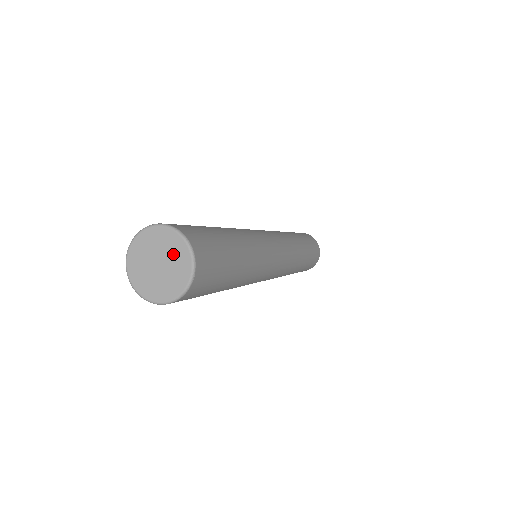
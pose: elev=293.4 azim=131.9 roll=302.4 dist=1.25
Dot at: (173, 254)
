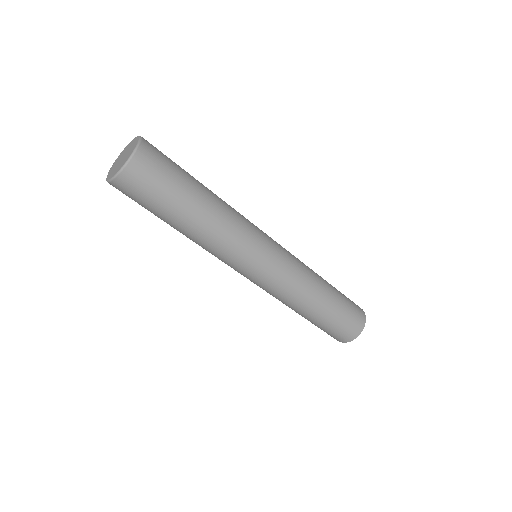
Dot at: (130, 150)
